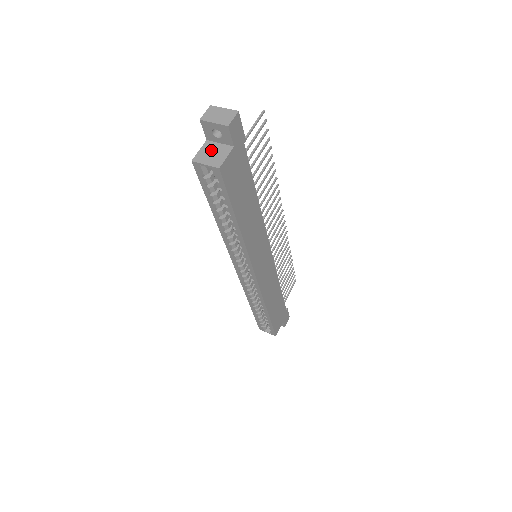
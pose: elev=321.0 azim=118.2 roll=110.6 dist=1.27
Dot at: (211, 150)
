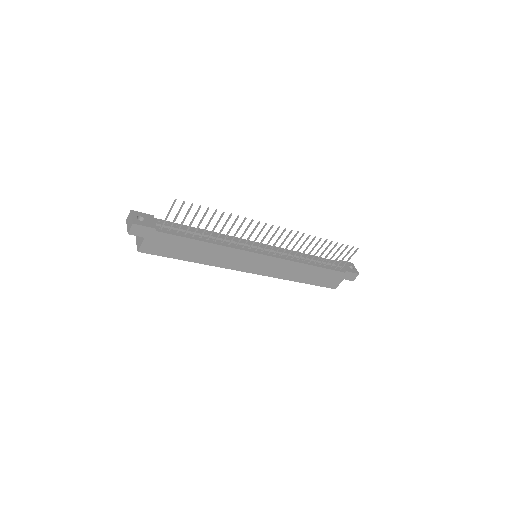
Dot at: occluded
